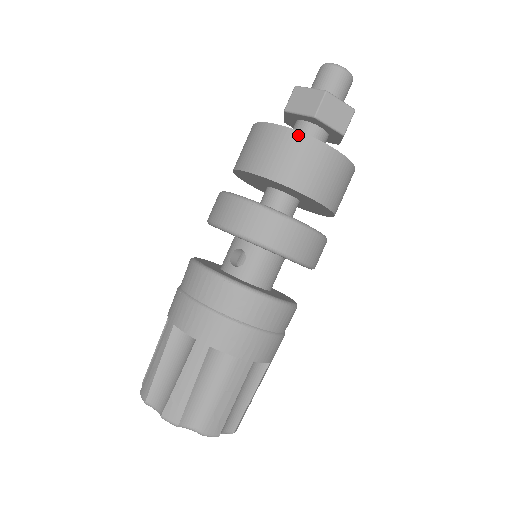
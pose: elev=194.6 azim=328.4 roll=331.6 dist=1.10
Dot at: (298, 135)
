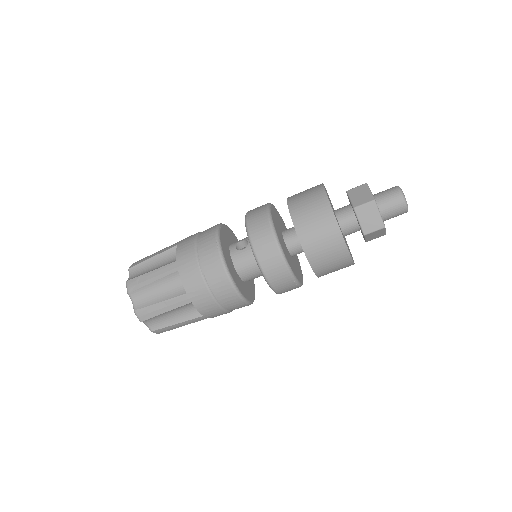
Dot at: (328, 207)
